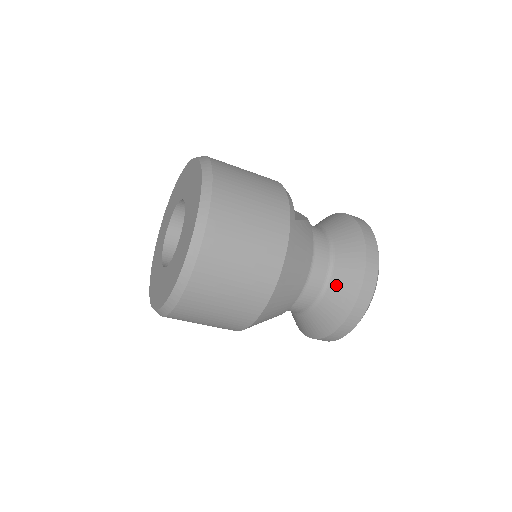
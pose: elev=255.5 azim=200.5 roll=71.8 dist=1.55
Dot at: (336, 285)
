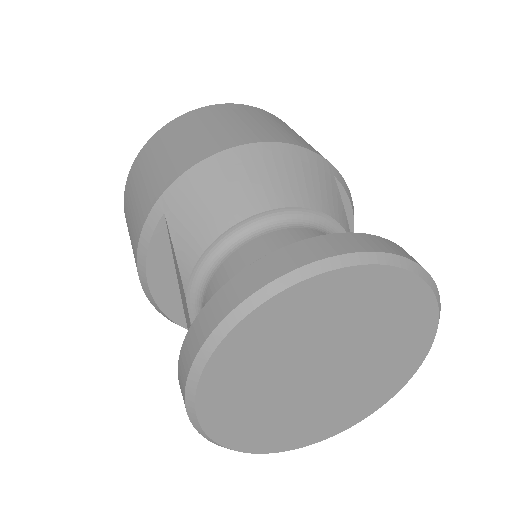
Dot at: occluded
